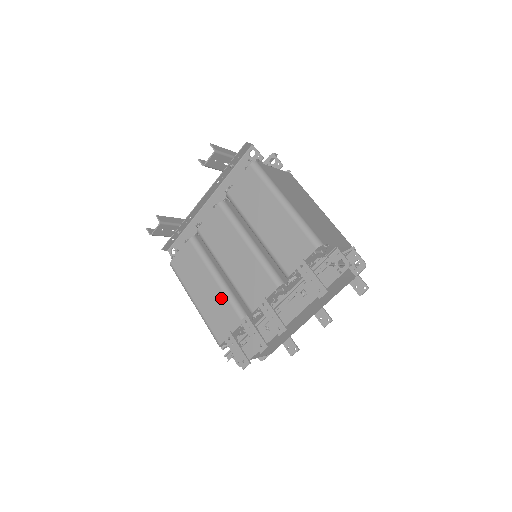
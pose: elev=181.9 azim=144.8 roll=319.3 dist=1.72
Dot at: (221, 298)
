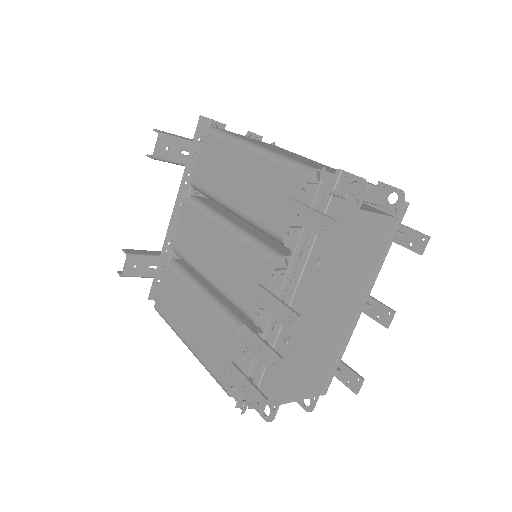
Dot at: (214, 321)
